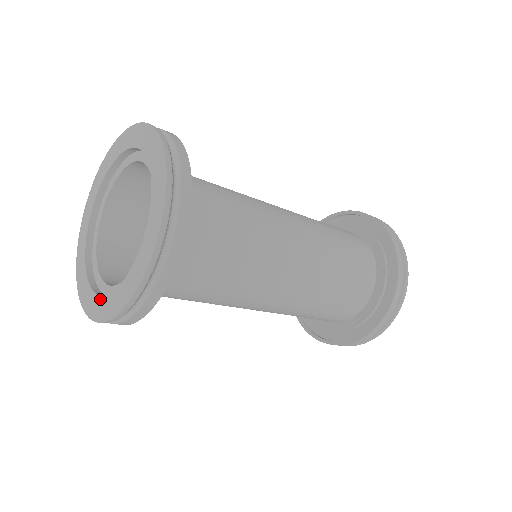
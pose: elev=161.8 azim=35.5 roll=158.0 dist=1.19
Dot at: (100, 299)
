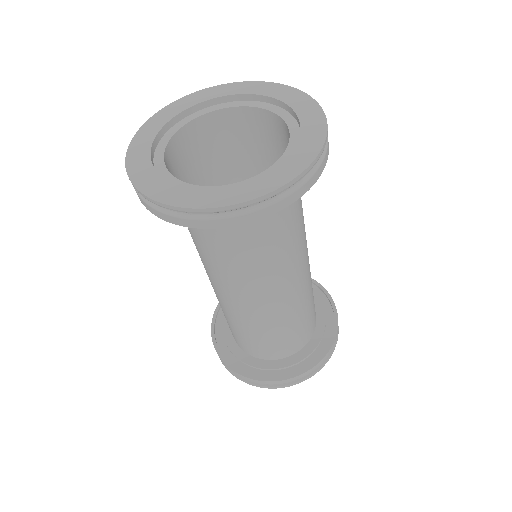
Dot at: (151, 169)
